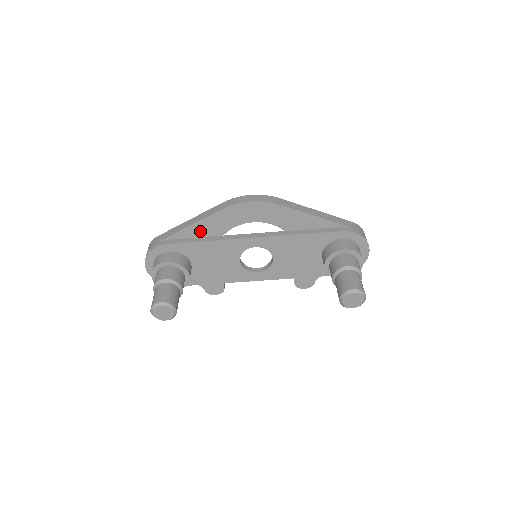
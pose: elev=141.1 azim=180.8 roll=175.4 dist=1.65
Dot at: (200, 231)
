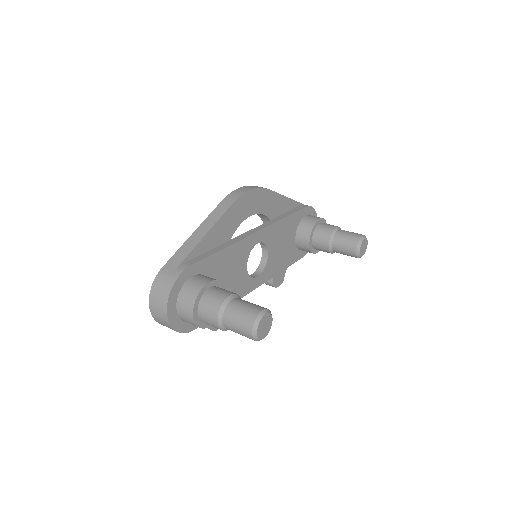
Dot at: (213, 240)
